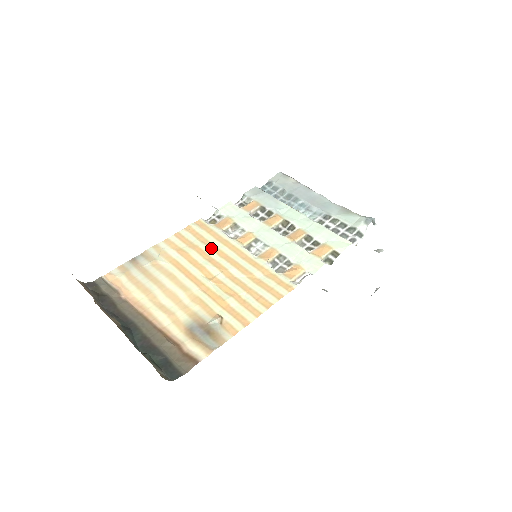
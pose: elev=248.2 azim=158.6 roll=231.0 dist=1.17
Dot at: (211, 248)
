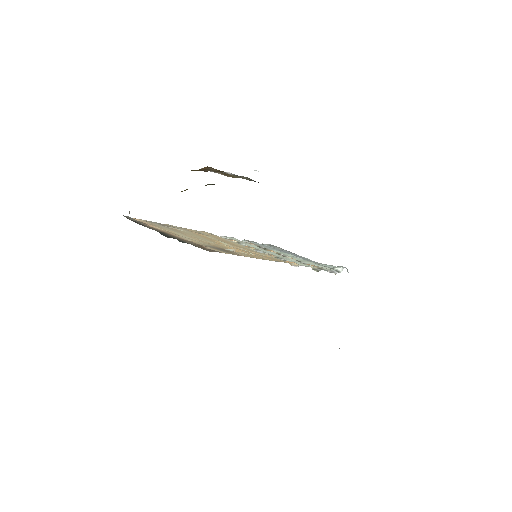
Dot at: (221, 240)
